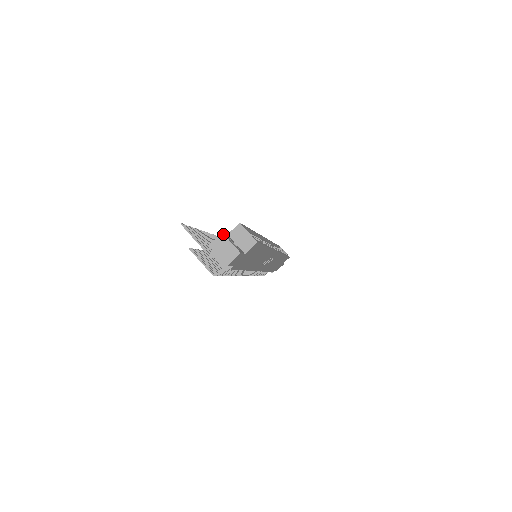
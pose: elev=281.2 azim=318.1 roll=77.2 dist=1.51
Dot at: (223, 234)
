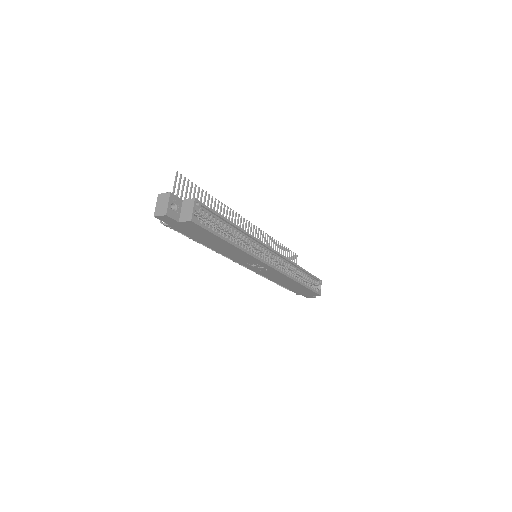
Dot at: (170, 193)
